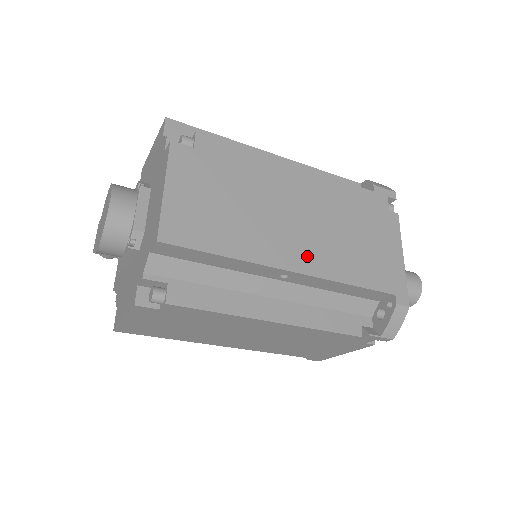
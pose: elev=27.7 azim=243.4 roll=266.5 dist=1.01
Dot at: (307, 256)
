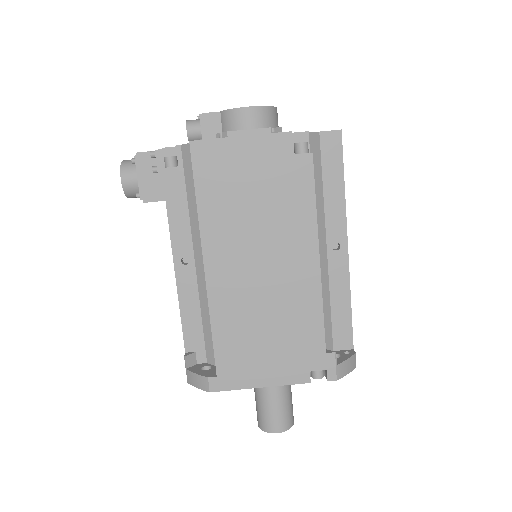
Dot at: occluded
